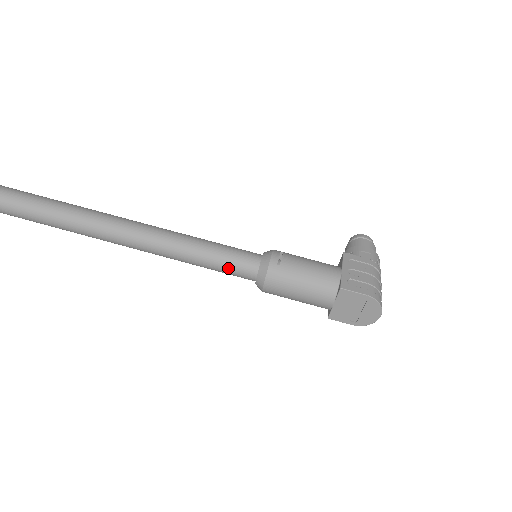
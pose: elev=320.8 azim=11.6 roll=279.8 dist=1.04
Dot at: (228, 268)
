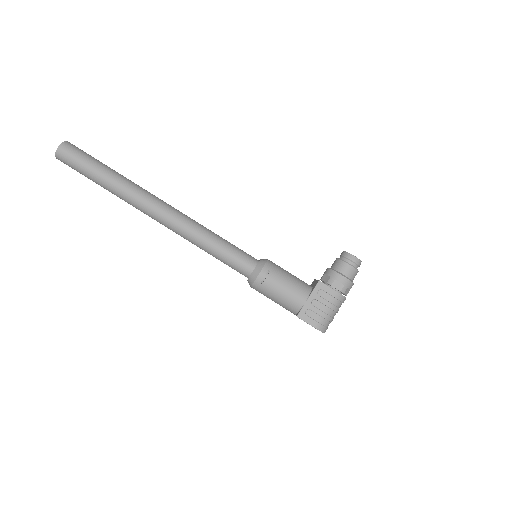
Dot at: (230, 266)
